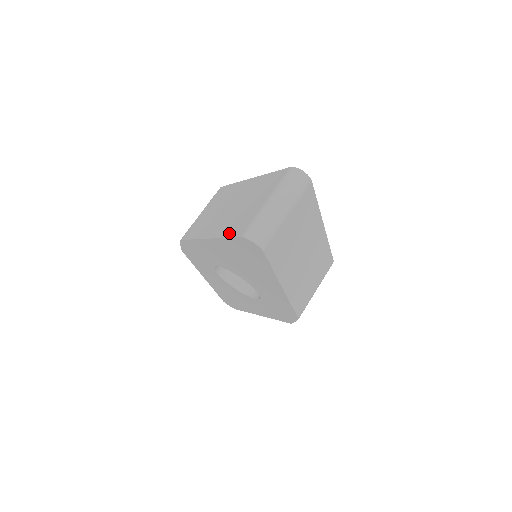
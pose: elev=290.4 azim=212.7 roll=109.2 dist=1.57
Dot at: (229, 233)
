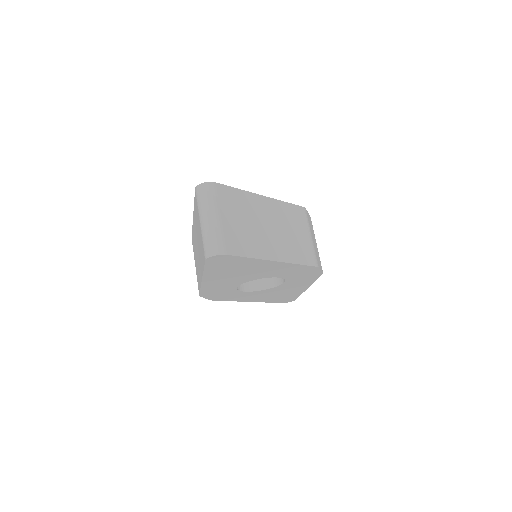
Dot at: (203, 264)
